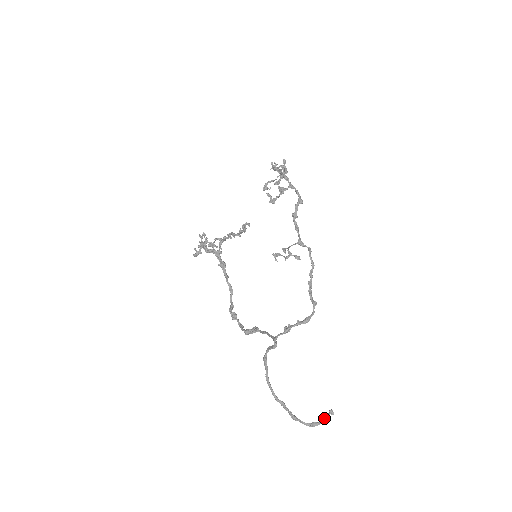
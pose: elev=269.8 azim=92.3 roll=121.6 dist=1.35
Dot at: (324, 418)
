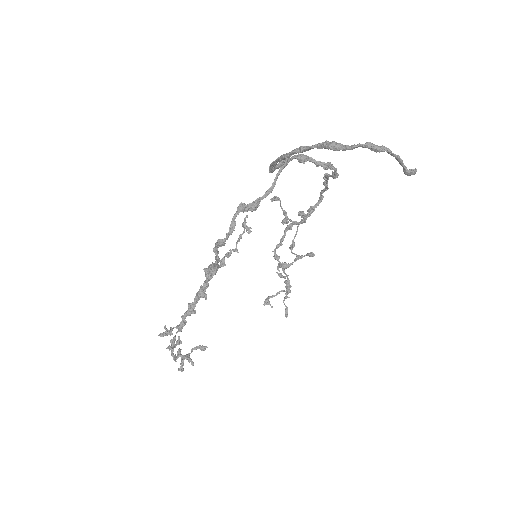
Dot at: (395, 157)
